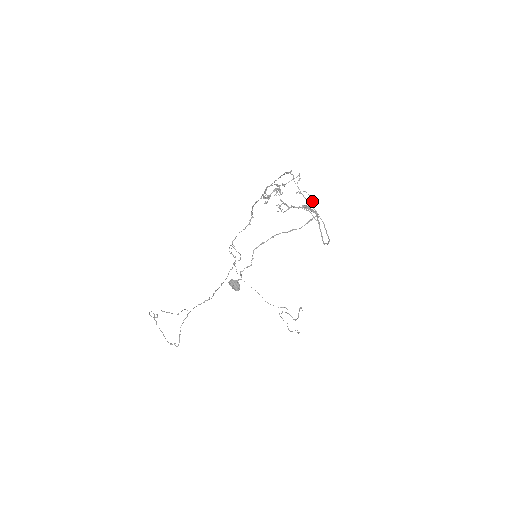
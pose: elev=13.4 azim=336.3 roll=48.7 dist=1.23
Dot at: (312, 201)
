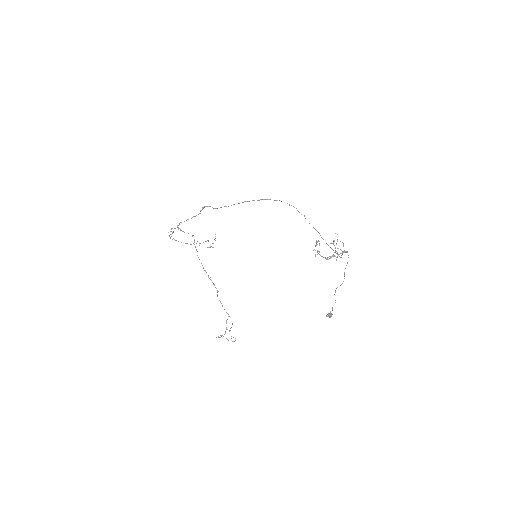
Dot at: (343, 245)
